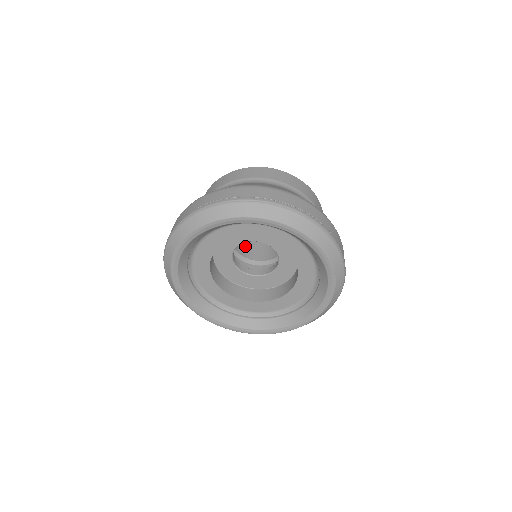
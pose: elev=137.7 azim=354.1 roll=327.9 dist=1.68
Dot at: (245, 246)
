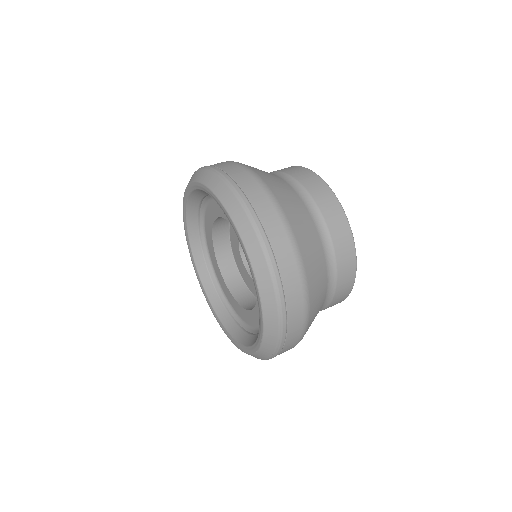
Dot at: occluded
